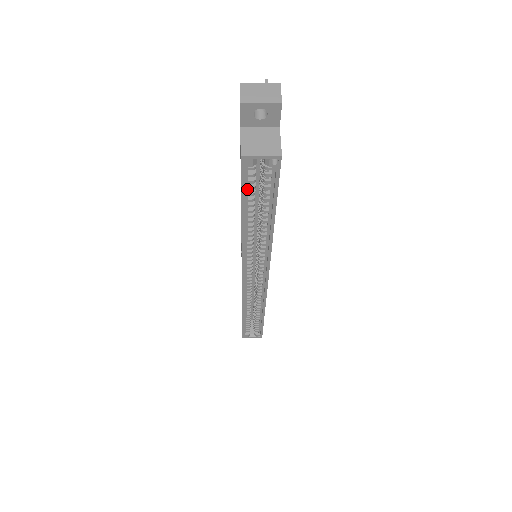
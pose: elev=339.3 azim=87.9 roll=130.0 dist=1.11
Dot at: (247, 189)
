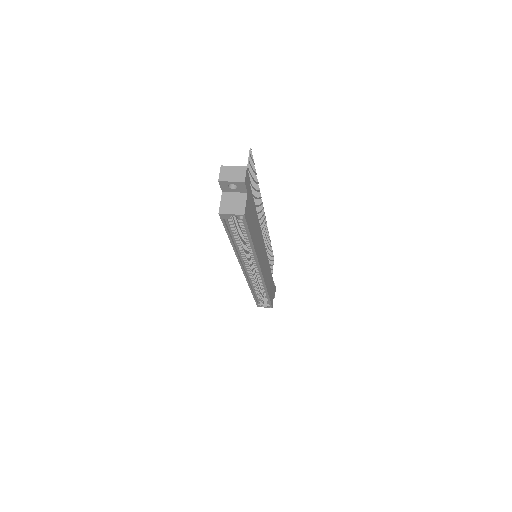
Dot at: (230, 227)
